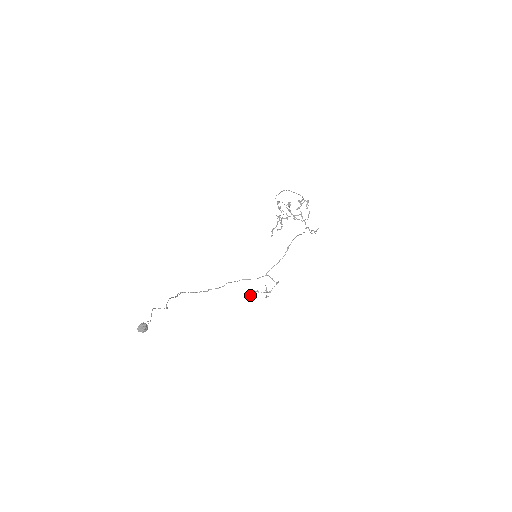
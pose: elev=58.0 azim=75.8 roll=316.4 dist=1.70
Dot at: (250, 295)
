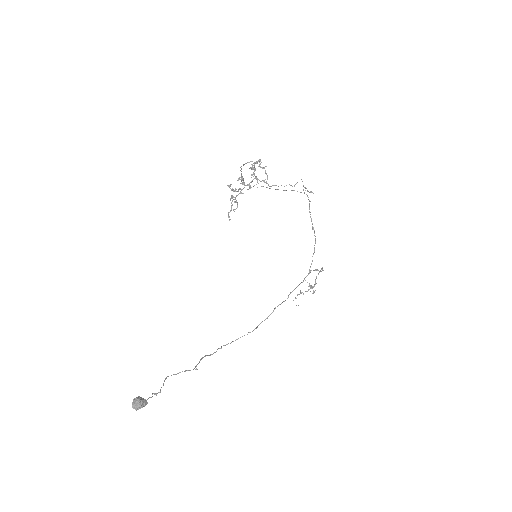
Dot at: occluded
